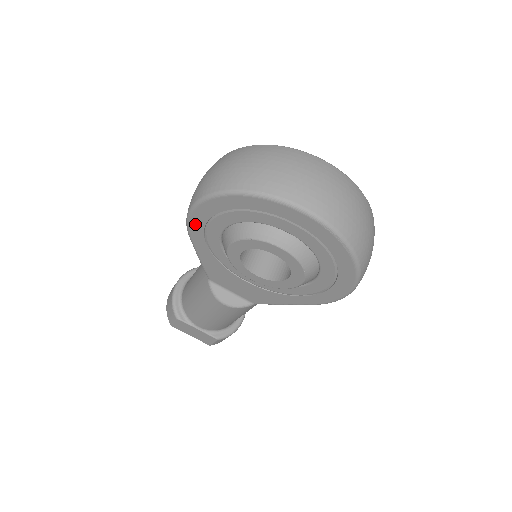
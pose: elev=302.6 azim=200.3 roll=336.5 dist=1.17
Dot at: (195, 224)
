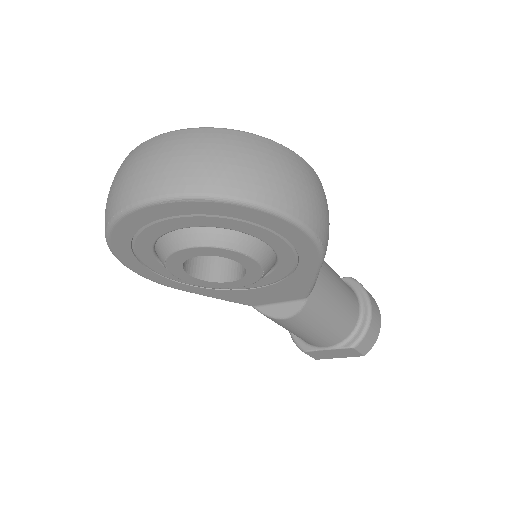
Dot at: (157, 279)
